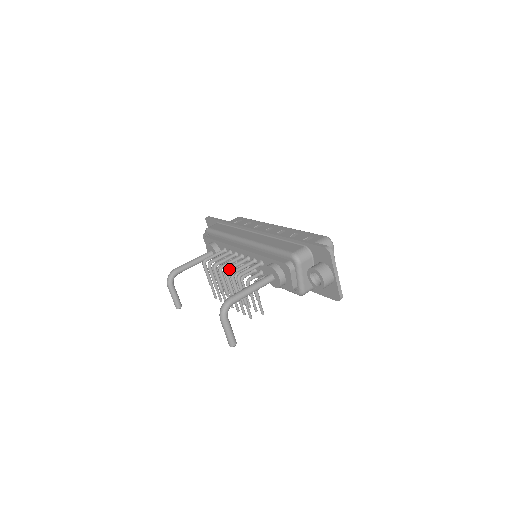
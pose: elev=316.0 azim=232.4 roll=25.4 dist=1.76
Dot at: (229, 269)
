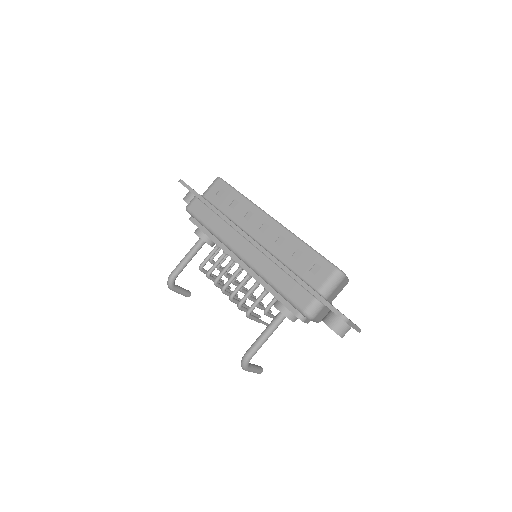
Dot at: (233, 296)
